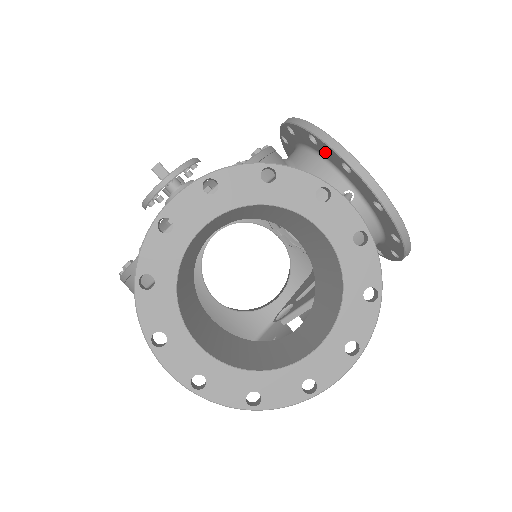
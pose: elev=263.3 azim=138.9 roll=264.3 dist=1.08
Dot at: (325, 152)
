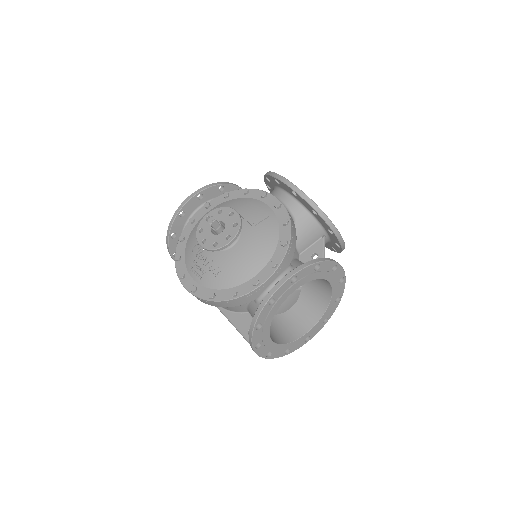
Dot at: (319, 219)
